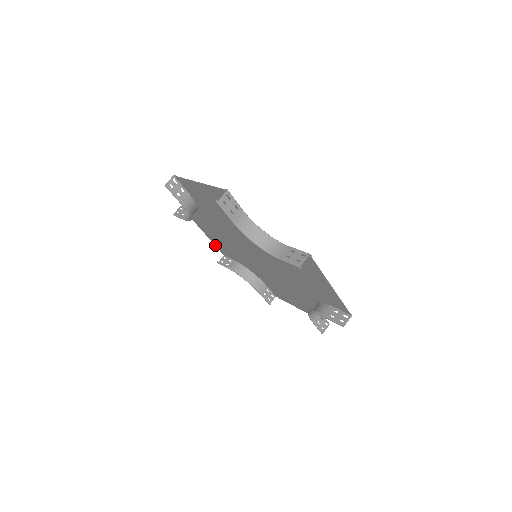
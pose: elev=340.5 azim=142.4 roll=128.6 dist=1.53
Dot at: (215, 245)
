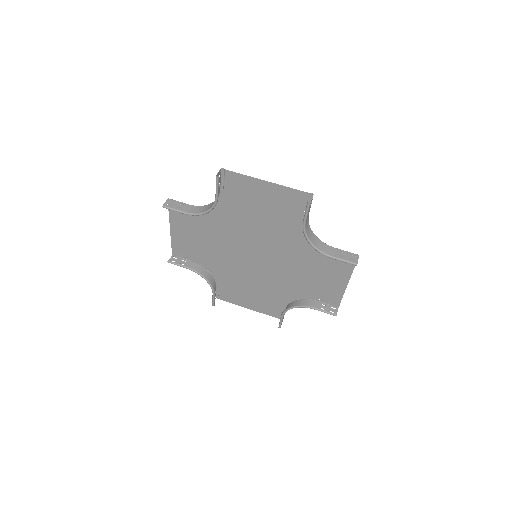
Dot at: (172, 243)
